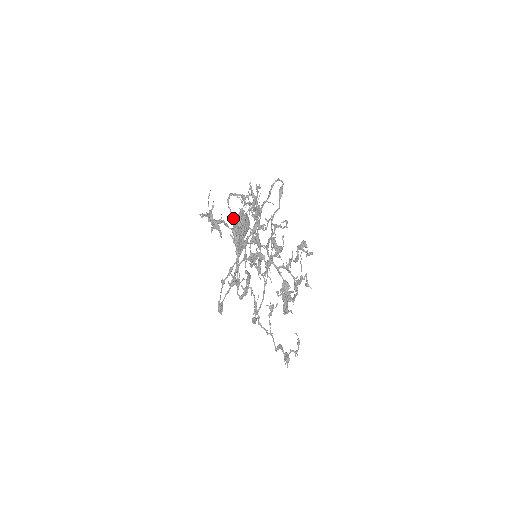
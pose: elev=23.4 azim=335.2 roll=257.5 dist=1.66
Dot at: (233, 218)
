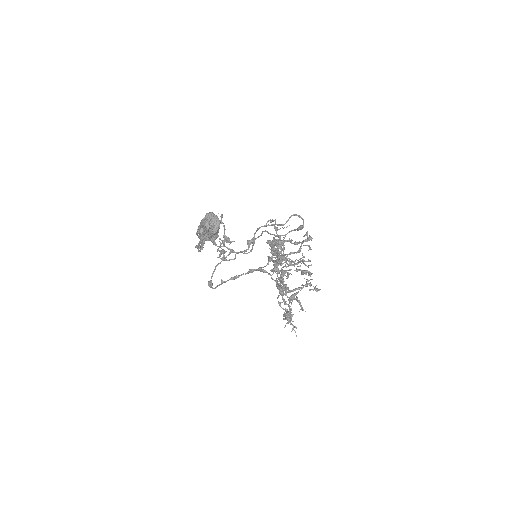
Dot at: occluded
